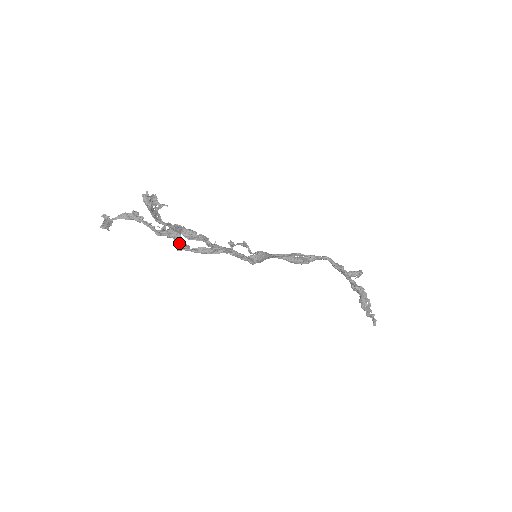
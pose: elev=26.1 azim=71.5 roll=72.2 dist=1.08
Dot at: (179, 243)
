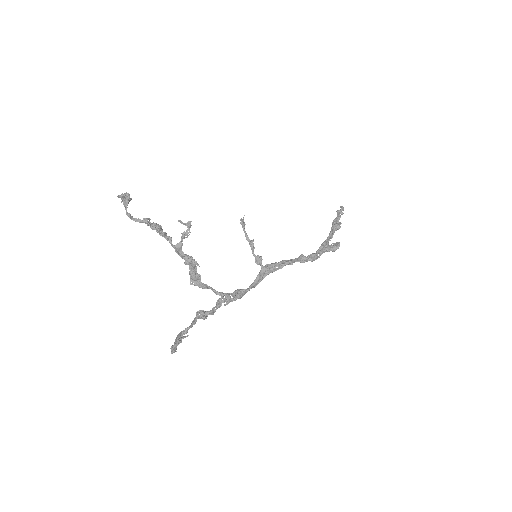
Dot at: (193, 277)
